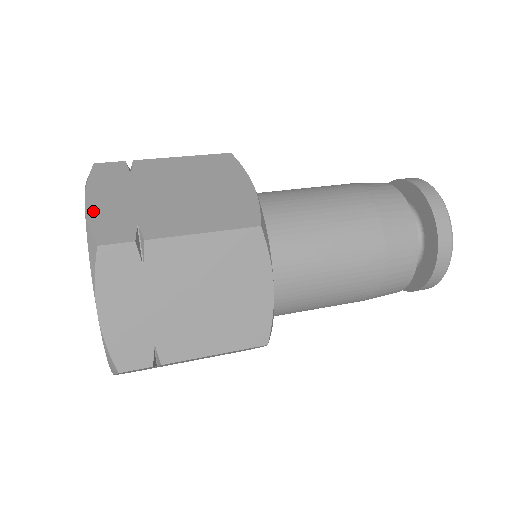
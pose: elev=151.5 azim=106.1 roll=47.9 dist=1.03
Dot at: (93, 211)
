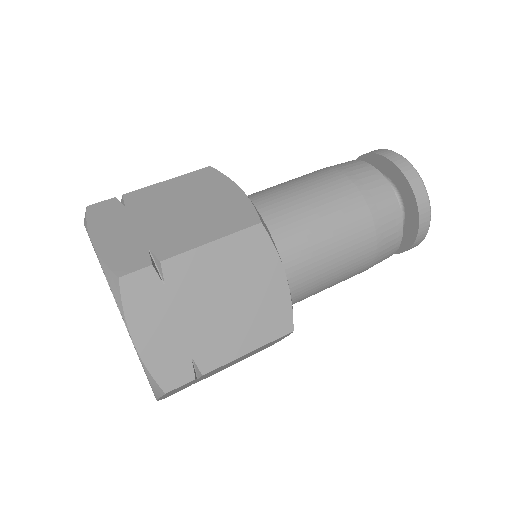
Dot at: (103, 248)
